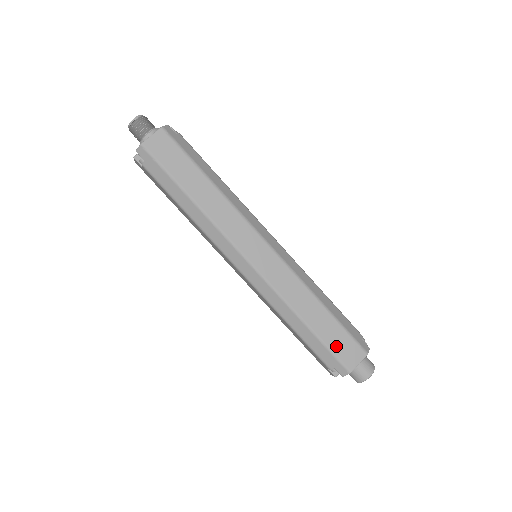
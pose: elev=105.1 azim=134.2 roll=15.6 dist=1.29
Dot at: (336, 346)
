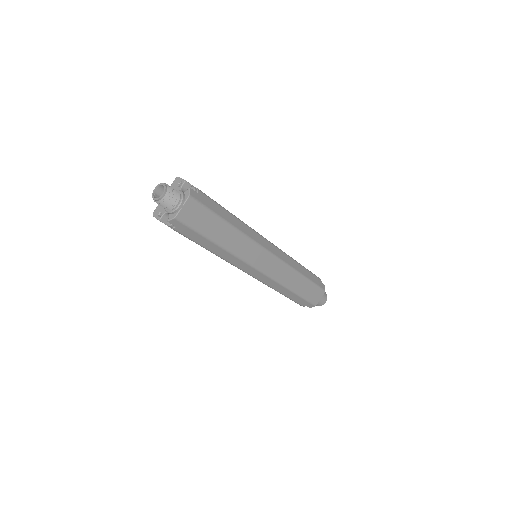
Dot at: (309, 296)
